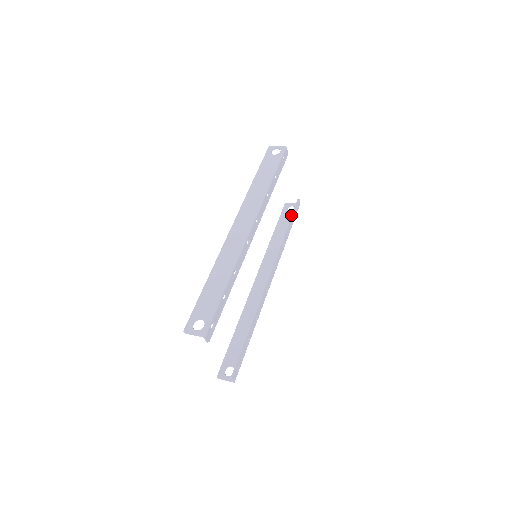
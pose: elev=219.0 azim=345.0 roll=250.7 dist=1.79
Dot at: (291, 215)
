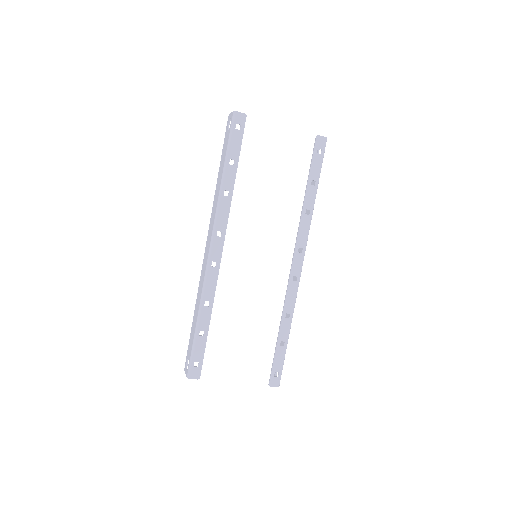
Dot at: occluded
